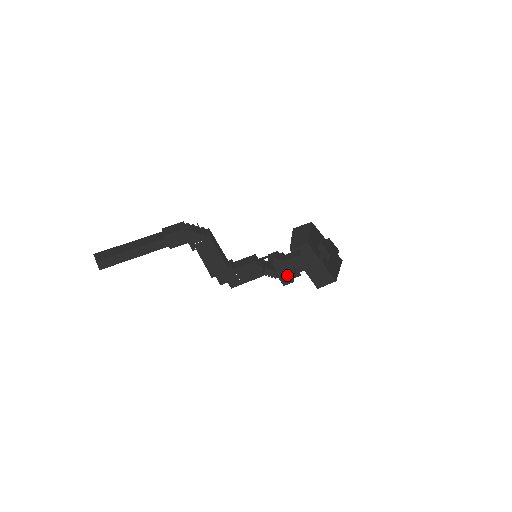
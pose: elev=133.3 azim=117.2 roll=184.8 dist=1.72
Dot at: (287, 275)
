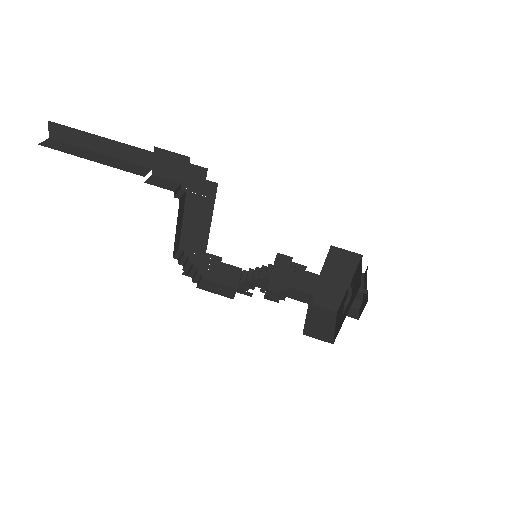
Dot at: (282, 282)
